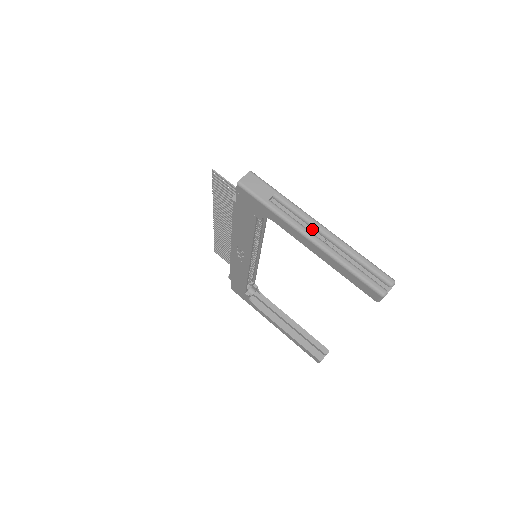
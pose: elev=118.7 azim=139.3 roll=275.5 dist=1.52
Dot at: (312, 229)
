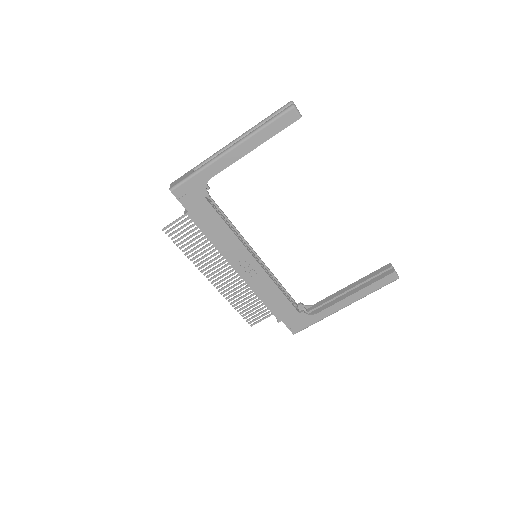
Dot at: occluded
